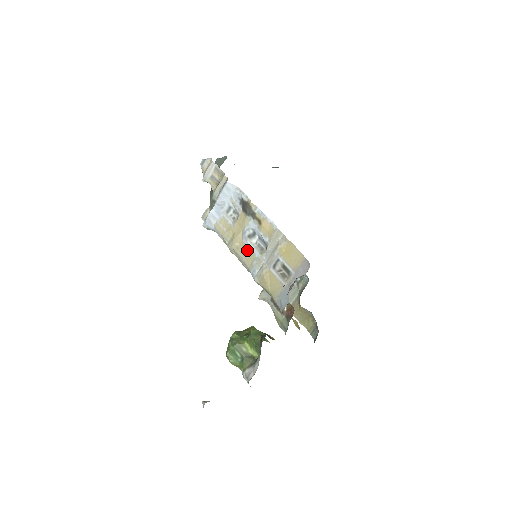
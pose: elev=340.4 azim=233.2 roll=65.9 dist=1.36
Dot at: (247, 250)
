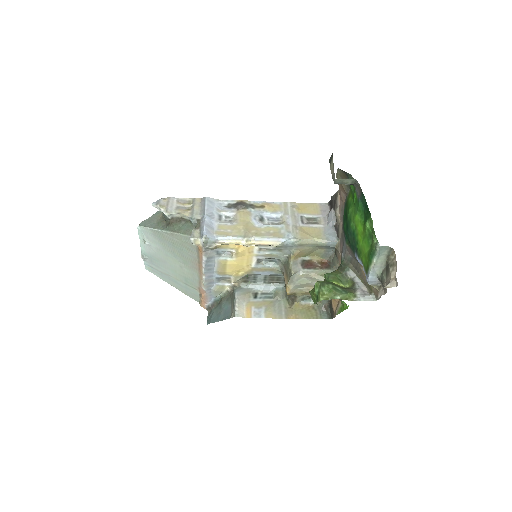
Dot at: (267, 229)
